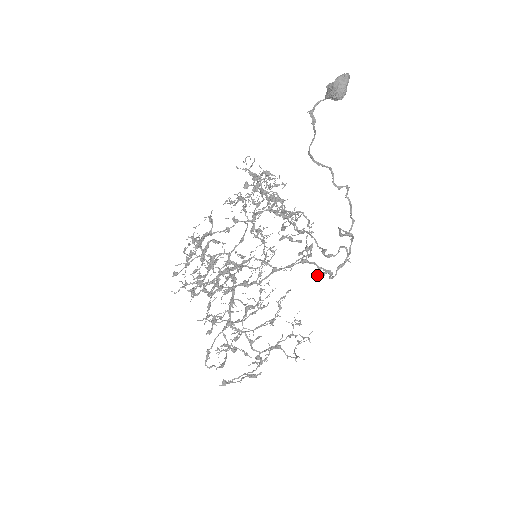
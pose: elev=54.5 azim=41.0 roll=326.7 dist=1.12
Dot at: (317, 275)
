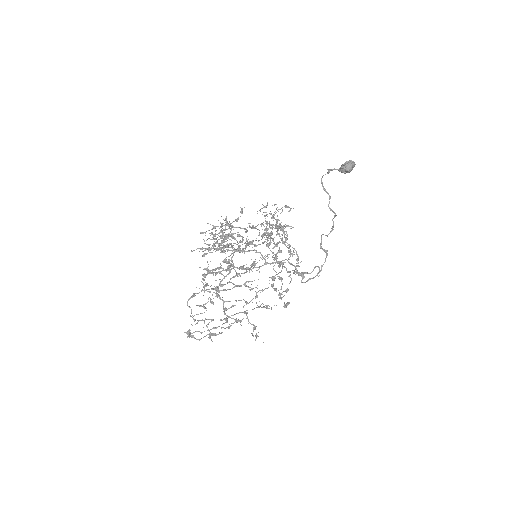
Dot at: (294, 272)
